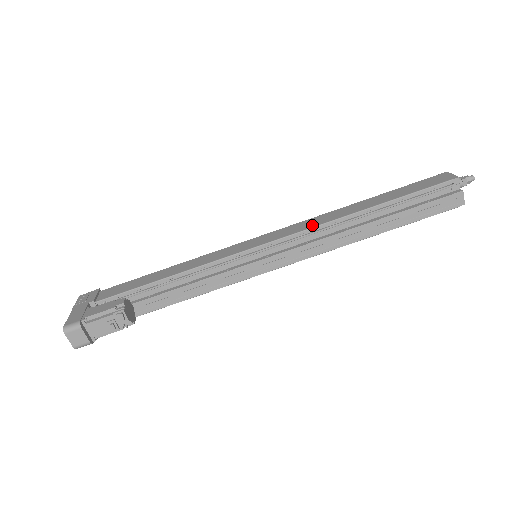
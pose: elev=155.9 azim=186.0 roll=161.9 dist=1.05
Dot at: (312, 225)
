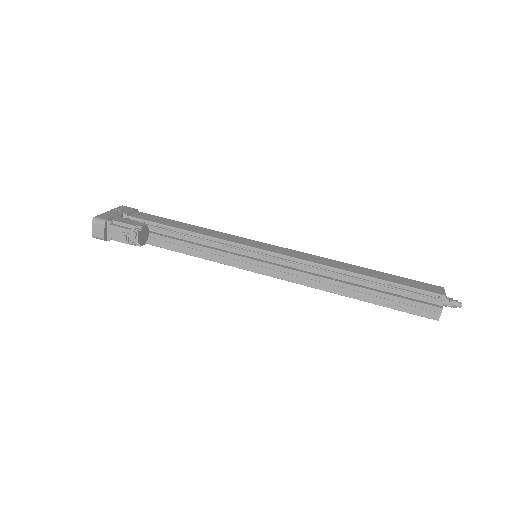
Dot at: (310, 259)
